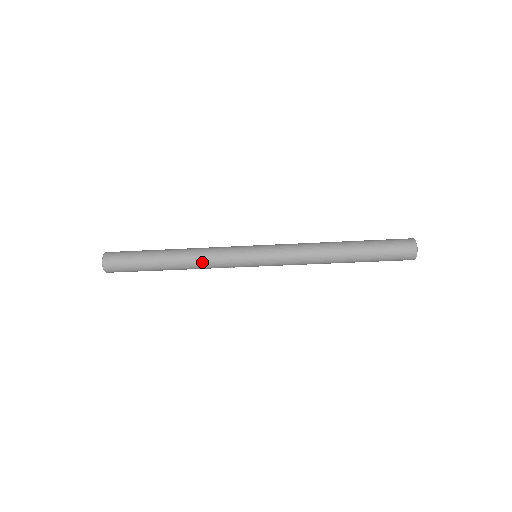
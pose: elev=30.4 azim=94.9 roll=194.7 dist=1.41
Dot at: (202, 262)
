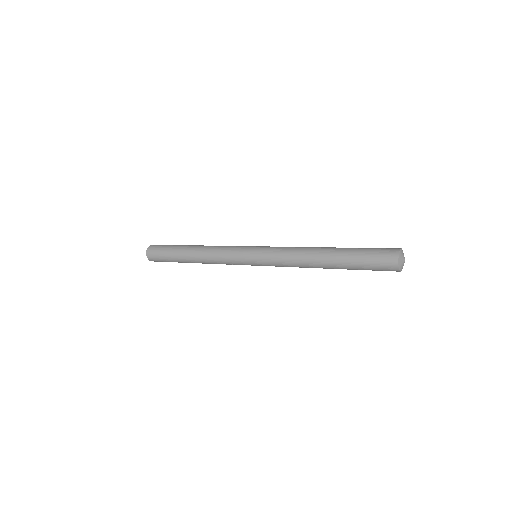
Dot at: (212, 260)
